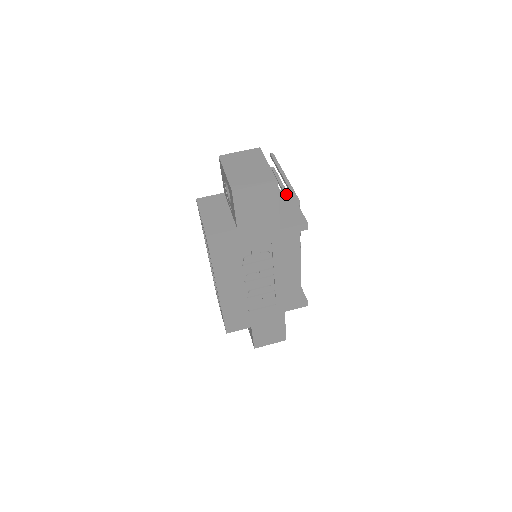
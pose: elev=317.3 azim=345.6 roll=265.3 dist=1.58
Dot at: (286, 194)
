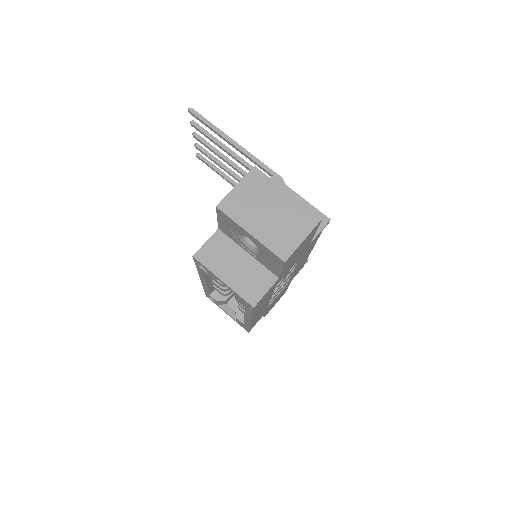
Dot at: occluded
